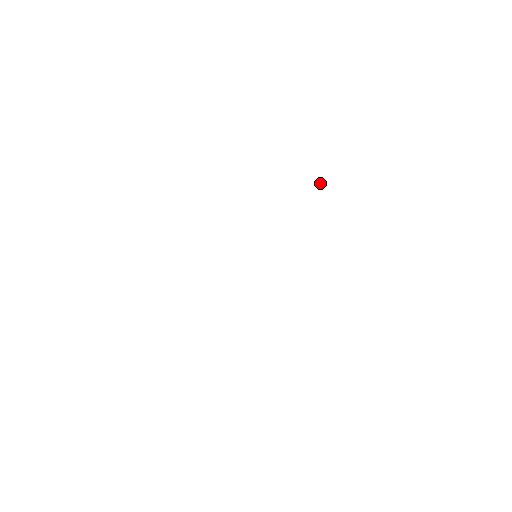
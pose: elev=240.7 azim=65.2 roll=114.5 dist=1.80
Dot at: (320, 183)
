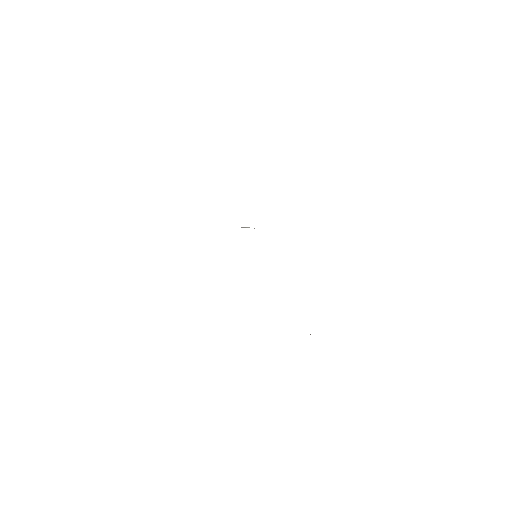
Dot at: occluded
